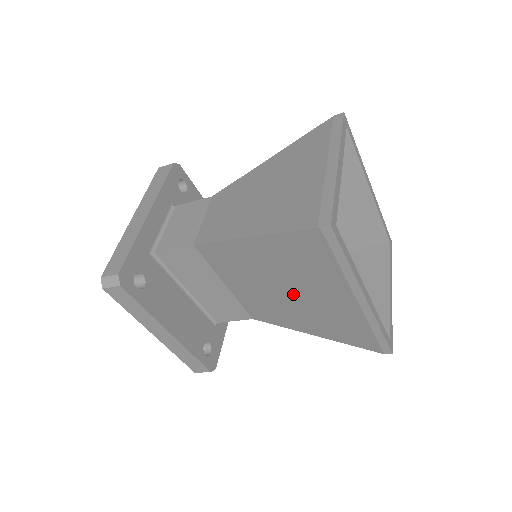
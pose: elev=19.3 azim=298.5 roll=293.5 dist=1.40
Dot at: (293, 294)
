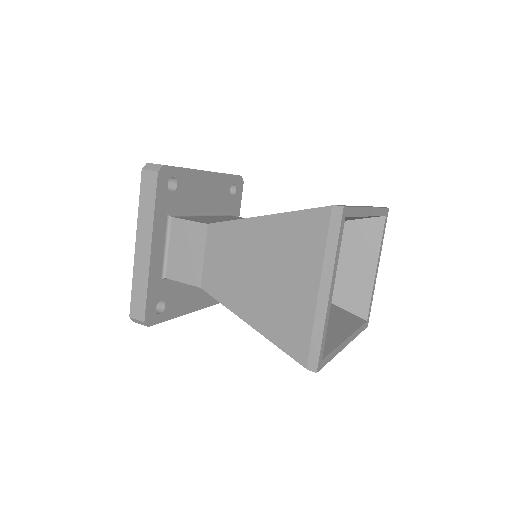
Dot at: occluded
